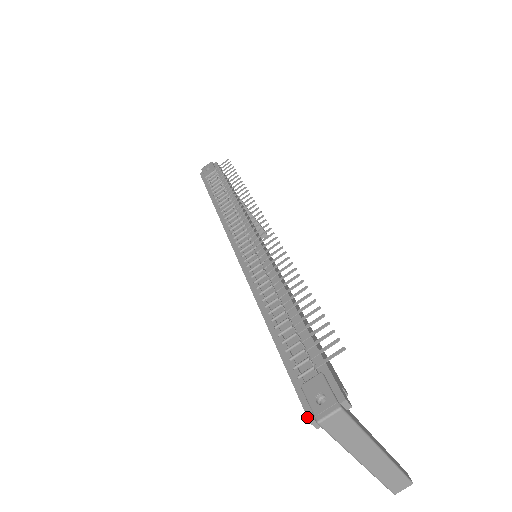
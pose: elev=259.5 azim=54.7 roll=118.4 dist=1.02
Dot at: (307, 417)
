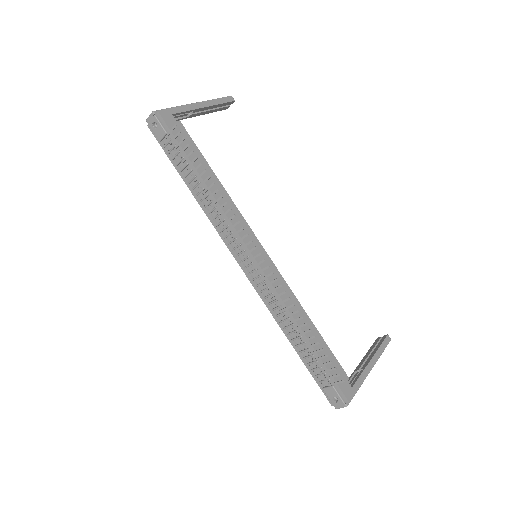
Dot at: (330, 403)
